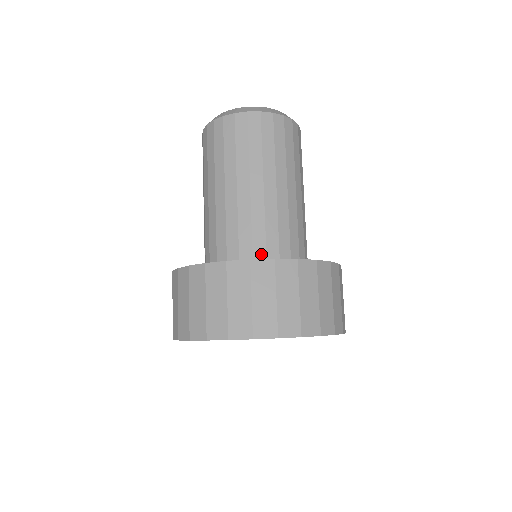
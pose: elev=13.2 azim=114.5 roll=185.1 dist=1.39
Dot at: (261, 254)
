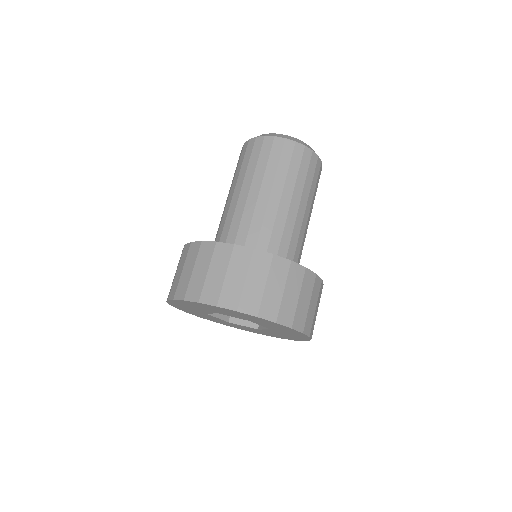
Dot at: occluded
